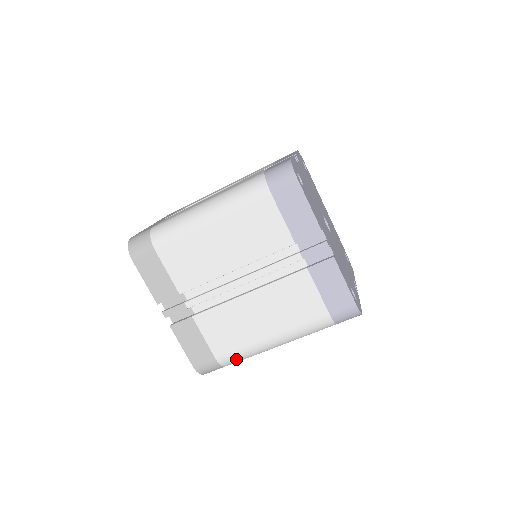
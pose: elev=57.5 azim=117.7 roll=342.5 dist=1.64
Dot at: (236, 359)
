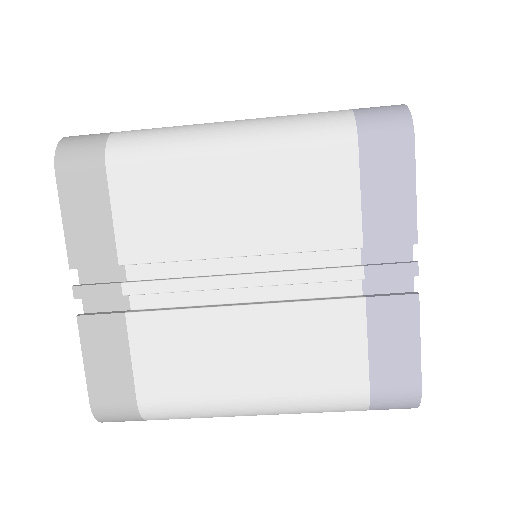
Dot at: (173, 415)
